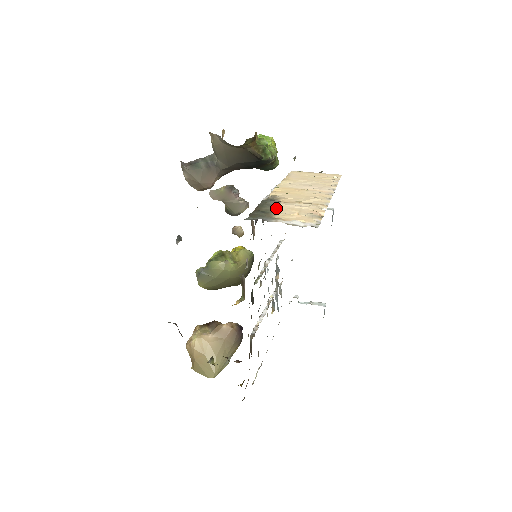
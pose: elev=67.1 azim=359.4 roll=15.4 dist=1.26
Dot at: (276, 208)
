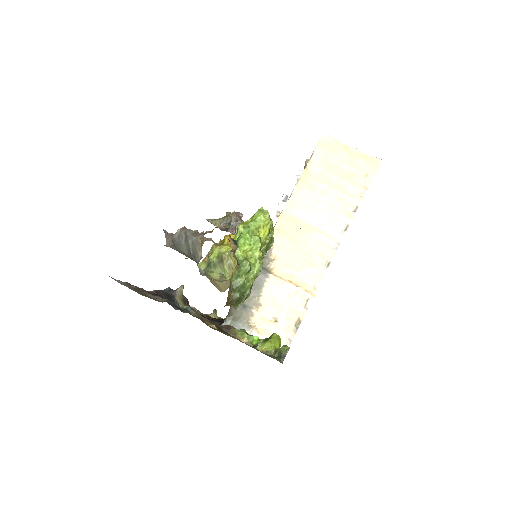
Dot at: (260, 294)
